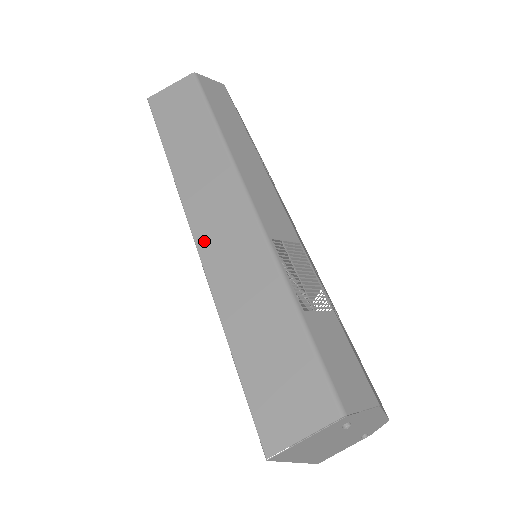
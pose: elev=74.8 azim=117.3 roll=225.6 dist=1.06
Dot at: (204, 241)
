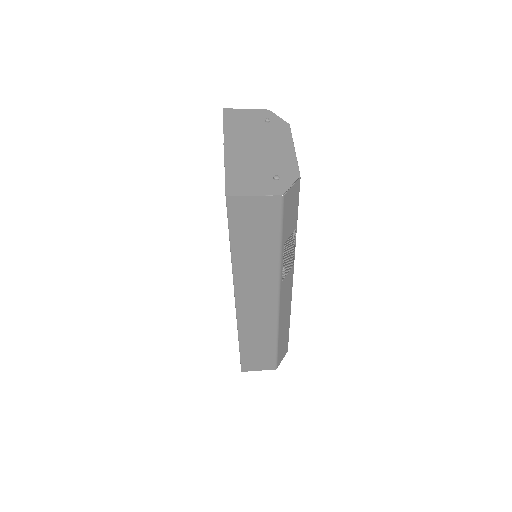
Dot at: occluded
